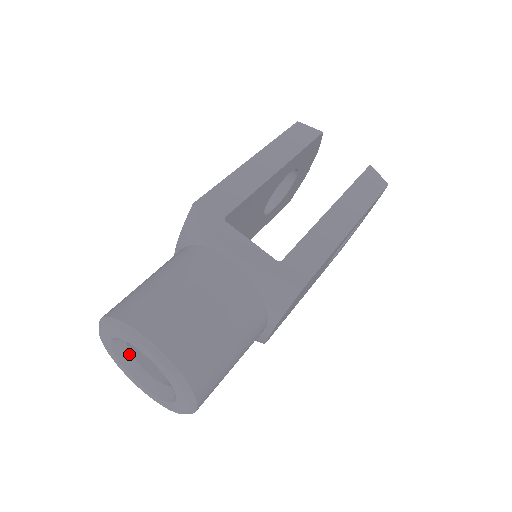
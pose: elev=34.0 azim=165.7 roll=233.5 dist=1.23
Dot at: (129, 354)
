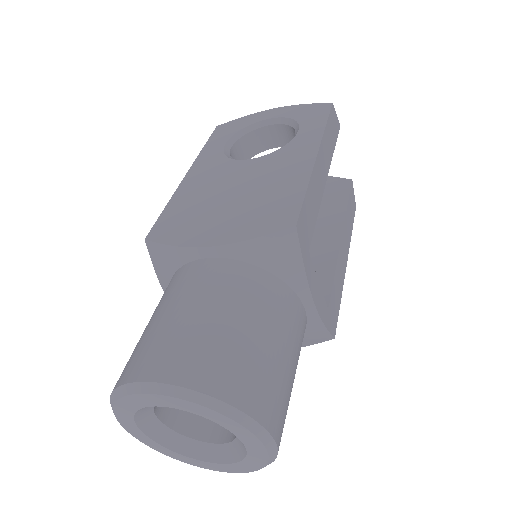
Dot at: occluded
